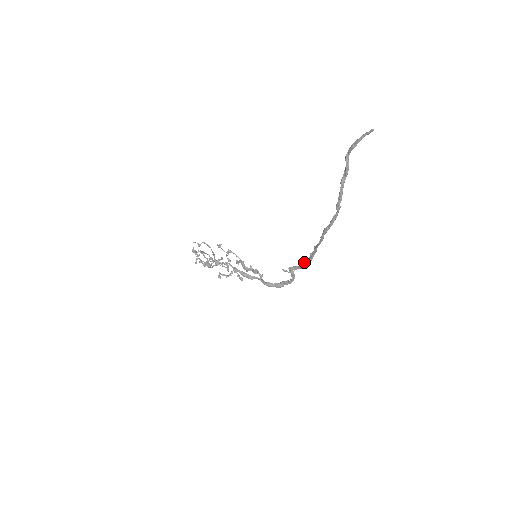
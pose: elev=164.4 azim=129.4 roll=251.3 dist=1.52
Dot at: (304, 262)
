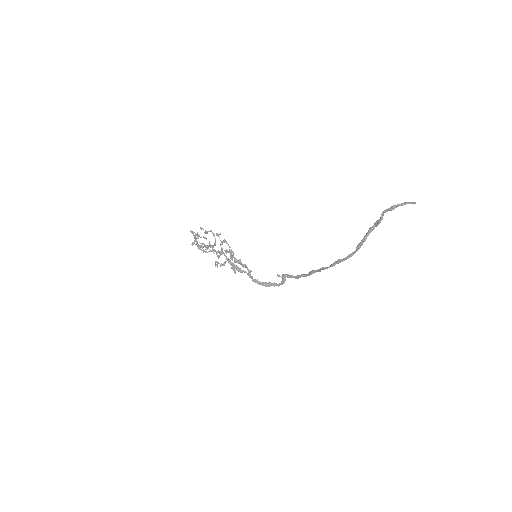
Dot at: (301, 274)
